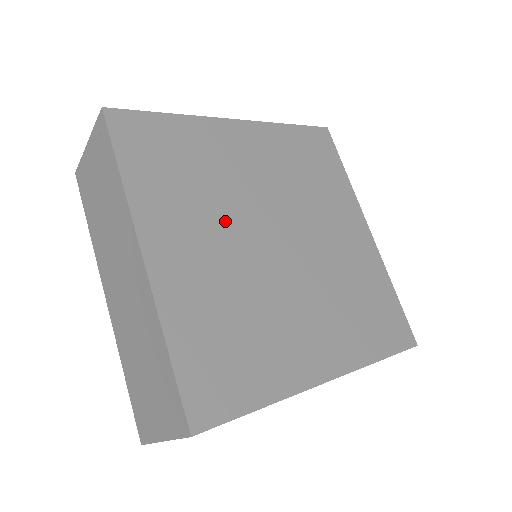
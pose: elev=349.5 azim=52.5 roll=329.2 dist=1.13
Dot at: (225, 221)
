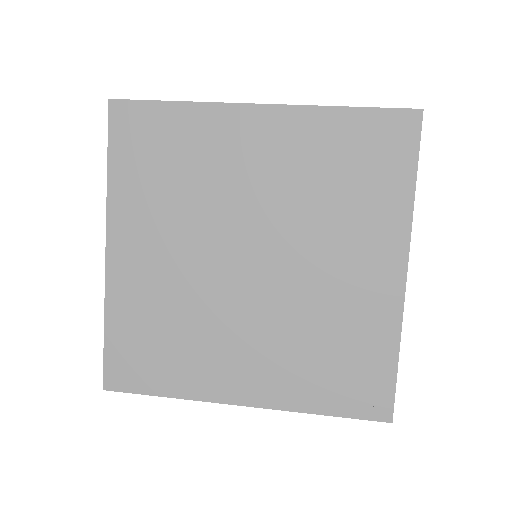
Dot at: (195, 230)
